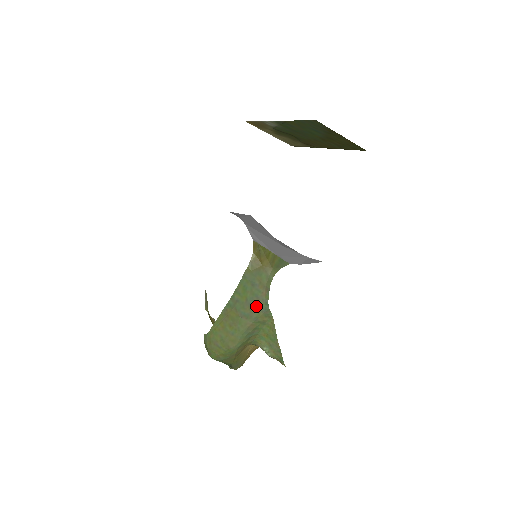
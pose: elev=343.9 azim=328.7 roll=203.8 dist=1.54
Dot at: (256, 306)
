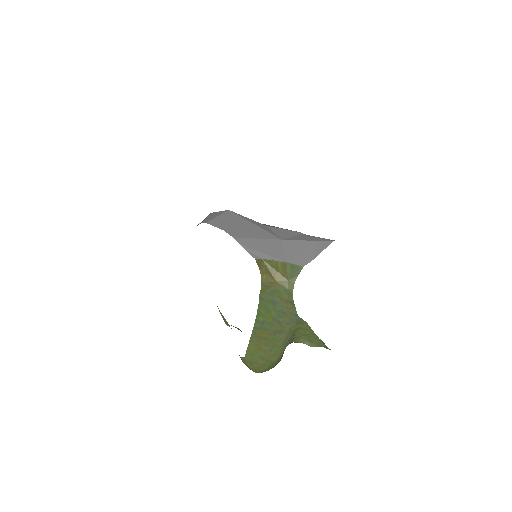
Dot at: (285, 321)
